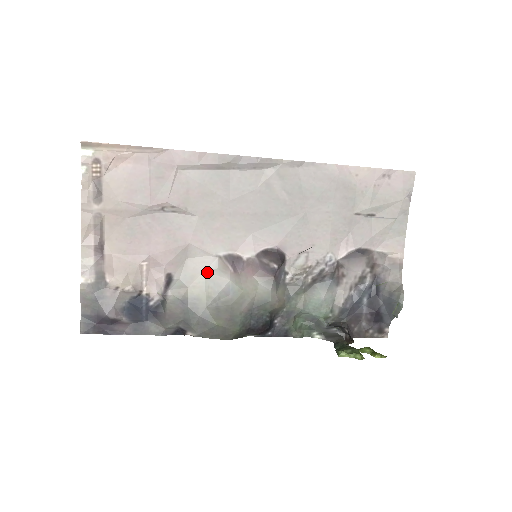
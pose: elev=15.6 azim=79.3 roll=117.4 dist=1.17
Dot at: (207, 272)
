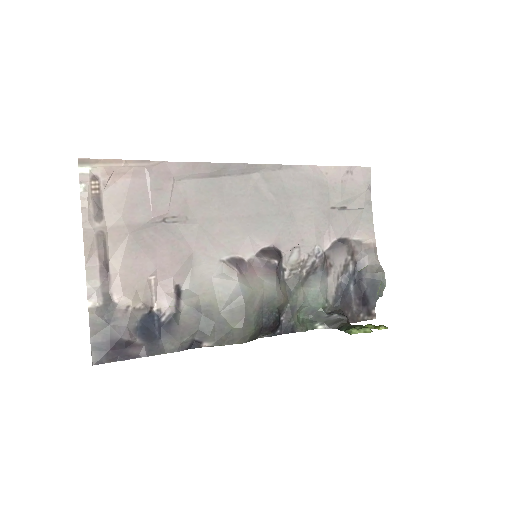
Dot at: (214, 278)
